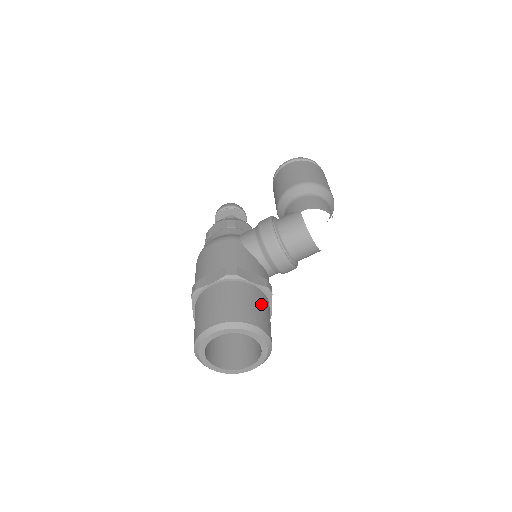
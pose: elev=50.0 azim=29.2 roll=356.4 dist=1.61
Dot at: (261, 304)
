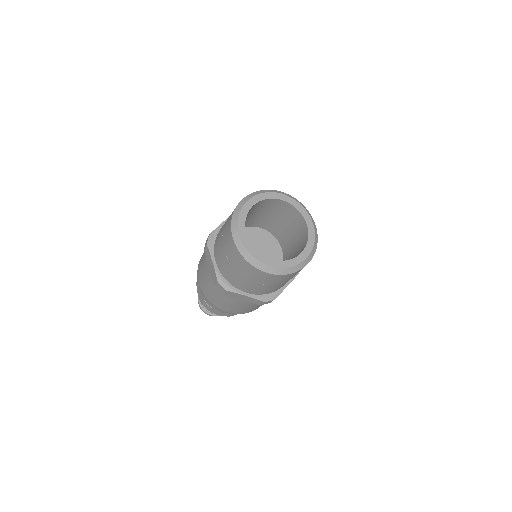
Dot at: occluded
